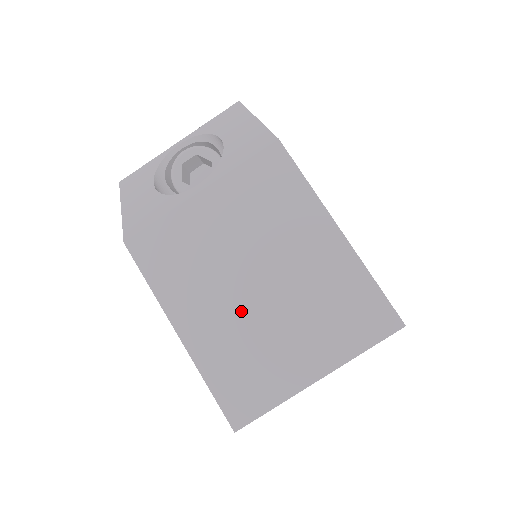
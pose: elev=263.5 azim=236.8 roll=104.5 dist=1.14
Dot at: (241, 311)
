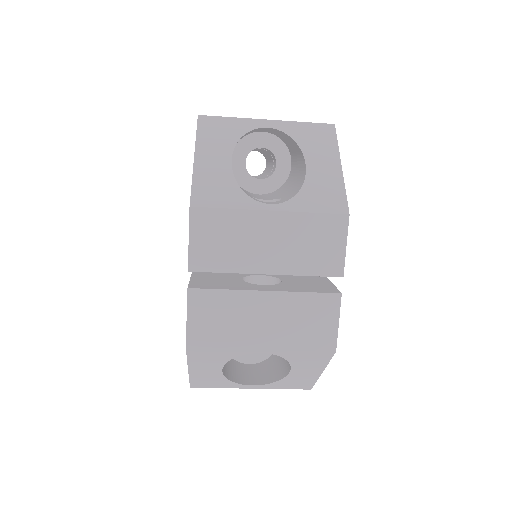
Dot at: occluded
